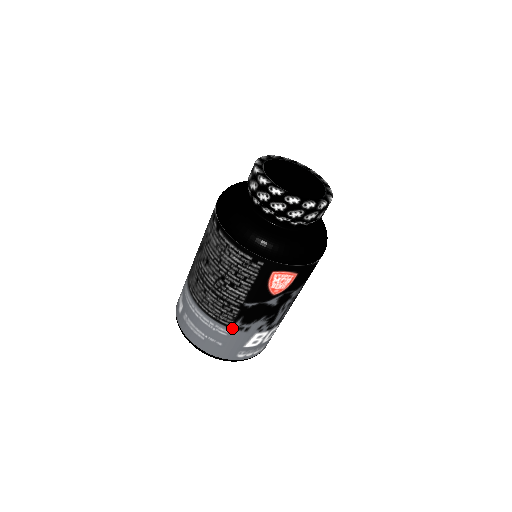
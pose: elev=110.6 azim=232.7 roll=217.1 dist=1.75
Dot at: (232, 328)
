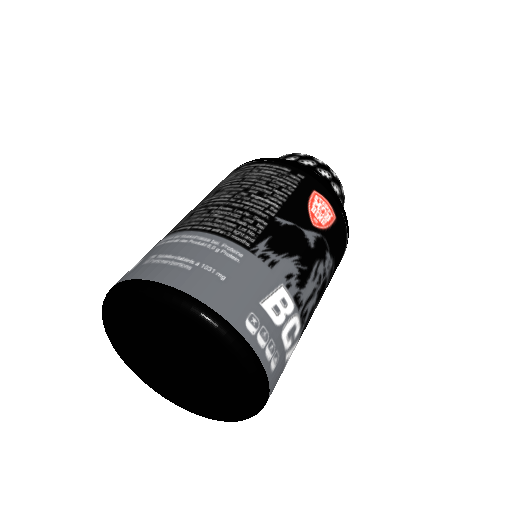
Dot at: (251, 251)
